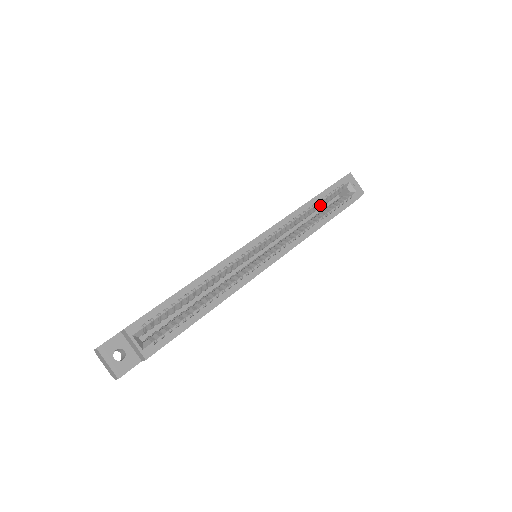
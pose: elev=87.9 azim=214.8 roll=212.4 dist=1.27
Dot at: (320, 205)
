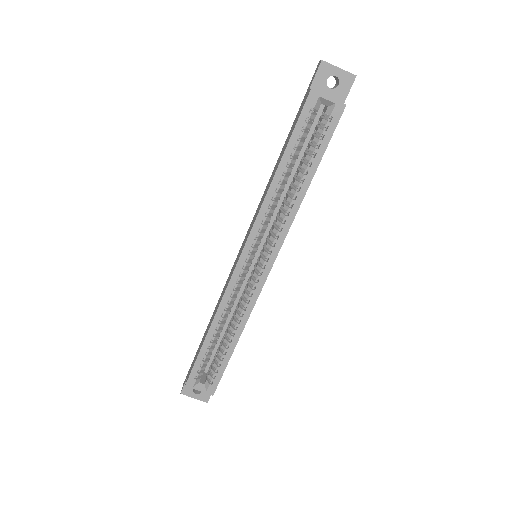
Dot at: (294, 162)
